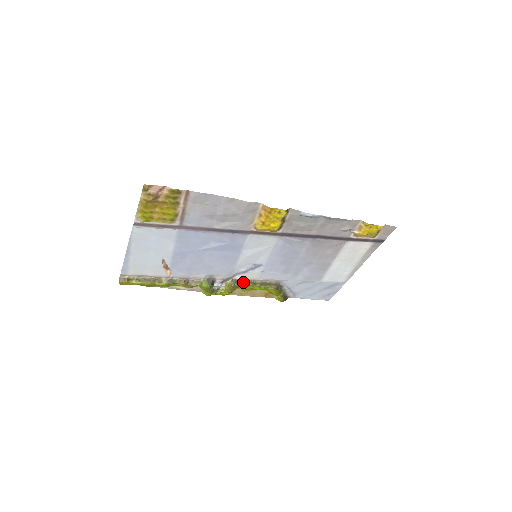
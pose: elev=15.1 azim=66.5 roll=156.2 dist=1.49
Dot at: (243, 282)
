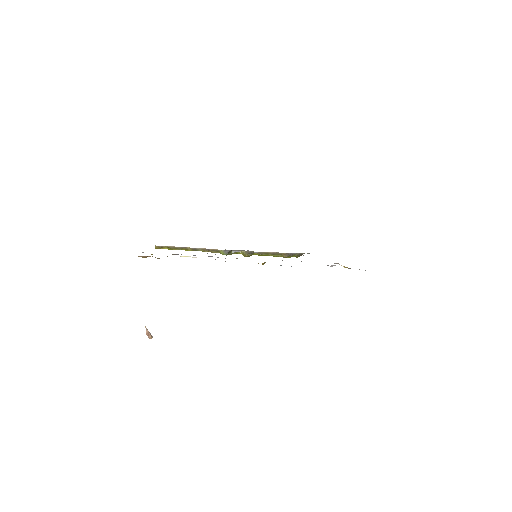
Dot at: occluded
